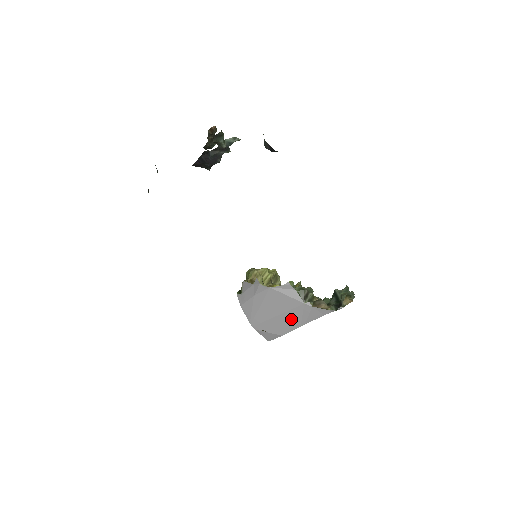
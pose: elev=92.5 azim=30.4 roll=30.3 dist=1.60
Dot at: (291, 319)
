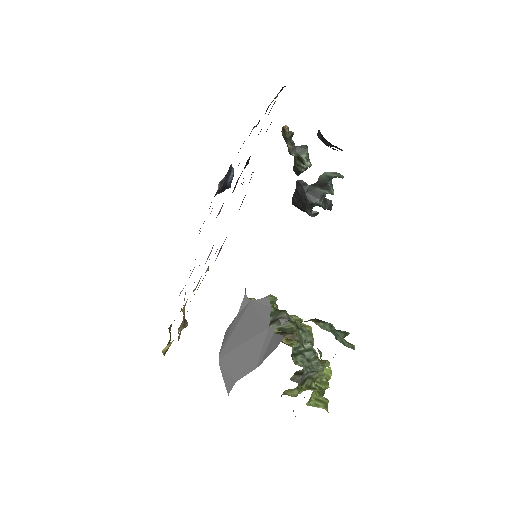
Dot at: (251, 353)
